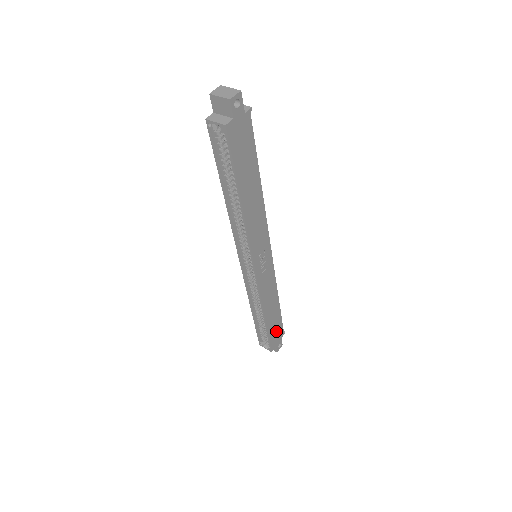
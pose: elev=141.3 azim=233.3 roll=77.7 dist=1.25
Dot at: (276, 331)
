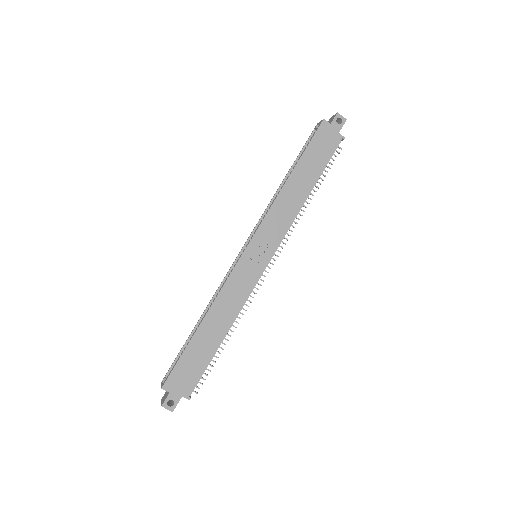
Dot at: (190, 370)
